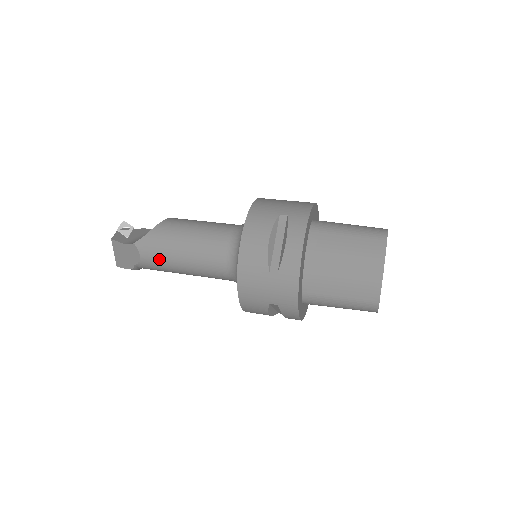
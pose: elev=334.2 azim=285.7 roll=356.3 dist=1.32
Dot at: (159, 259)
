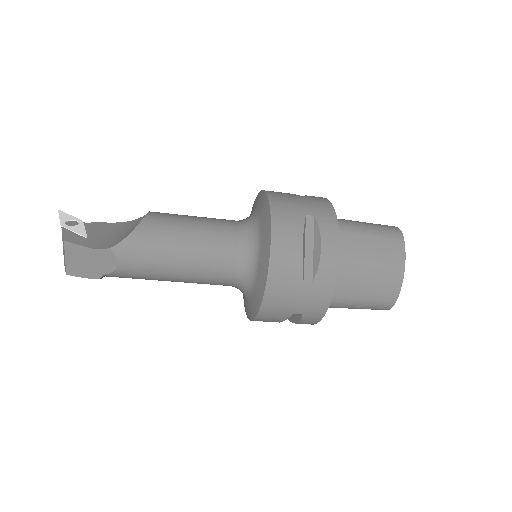
Dot at: (146, 267)
